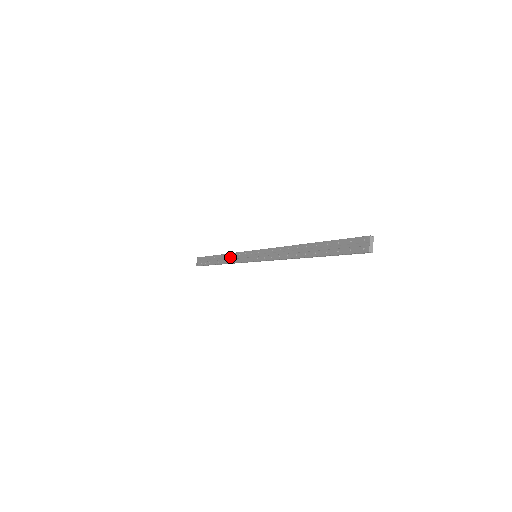
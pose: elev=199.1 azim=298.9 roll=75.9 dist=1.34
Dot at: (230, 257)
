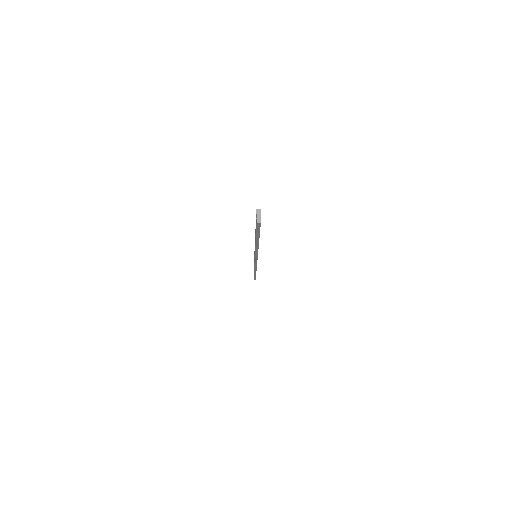
Dot at: occluded
